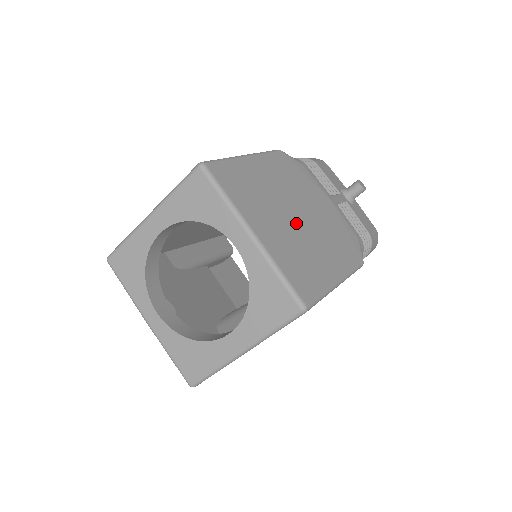
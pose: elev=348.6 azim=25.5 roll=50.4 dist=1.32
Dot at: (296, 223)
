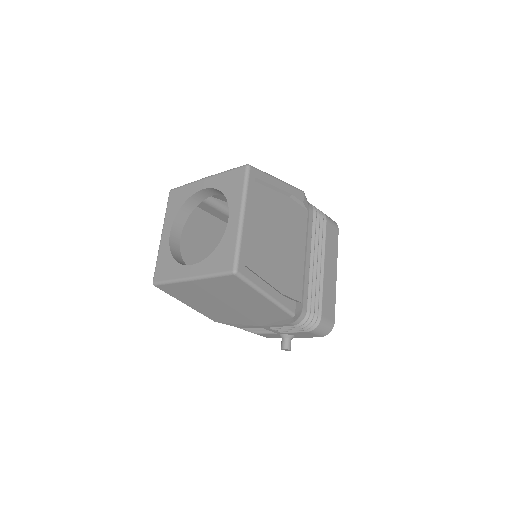
Dot at: occluded
